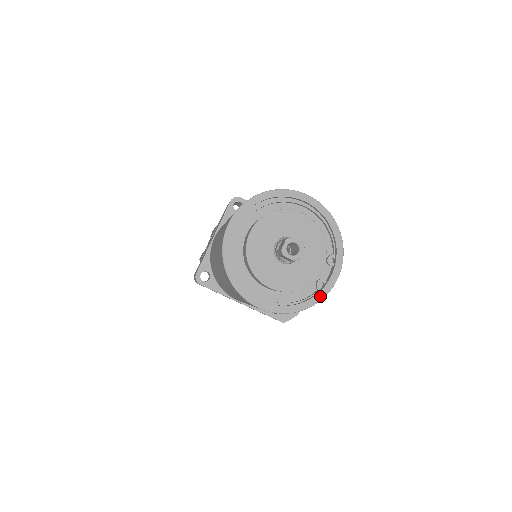
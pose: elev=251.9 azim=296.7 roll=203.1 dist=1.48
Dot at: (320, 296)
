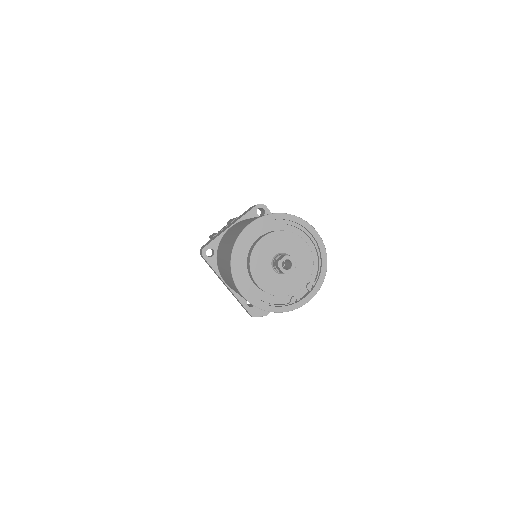
Dot at: (290, 308)
